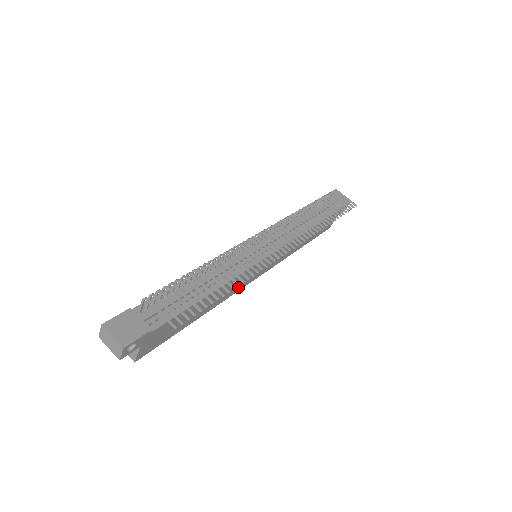
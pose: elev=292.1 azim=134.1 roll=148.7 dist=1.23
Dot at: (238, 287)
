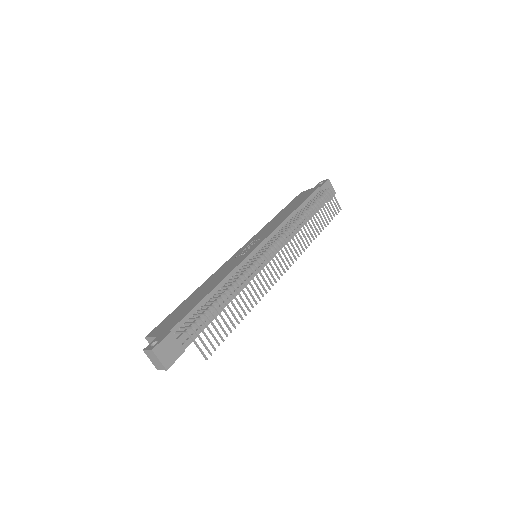
Dot at: occluded
